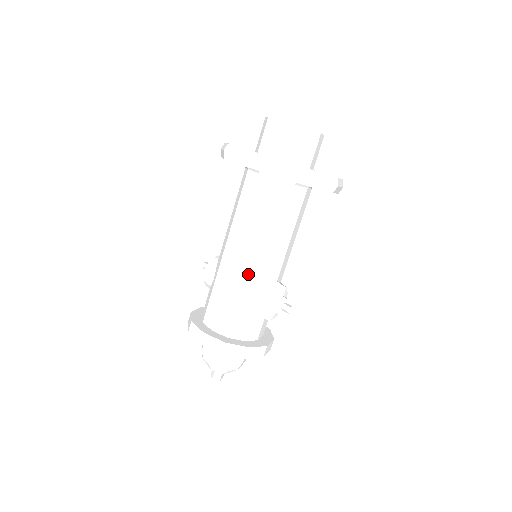
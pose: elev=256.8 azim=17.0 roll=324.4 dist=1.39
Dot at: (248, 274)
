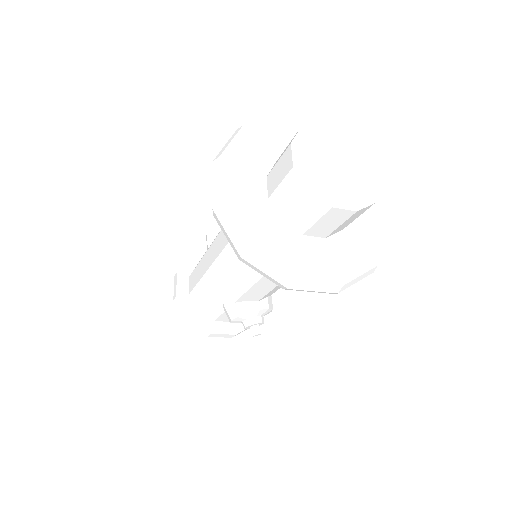
Dot at: (221, 287)
